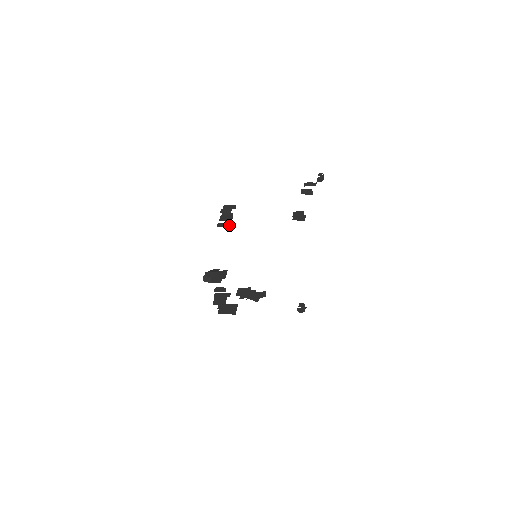
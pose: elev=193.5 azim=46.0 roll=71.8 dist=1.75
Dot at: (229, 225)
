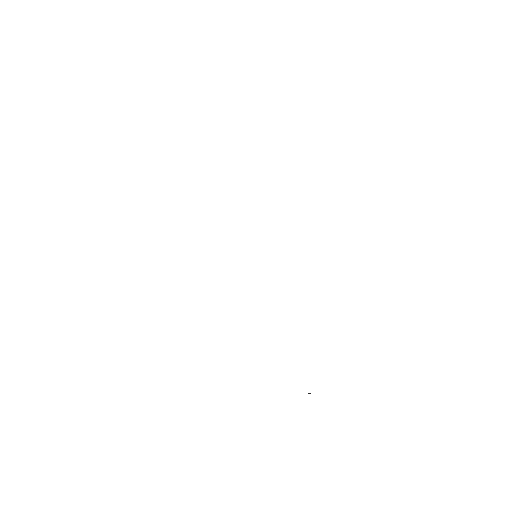
Dot at: occluded
